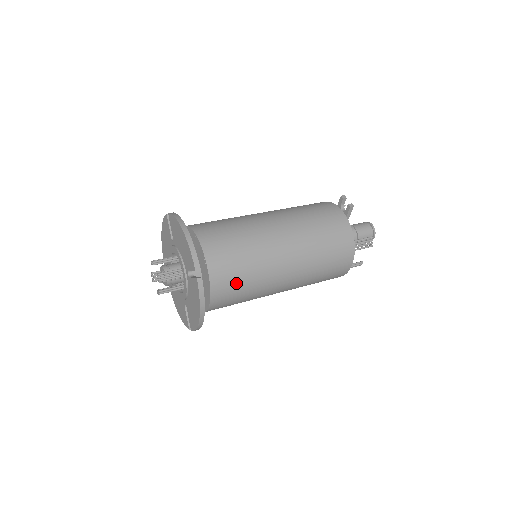
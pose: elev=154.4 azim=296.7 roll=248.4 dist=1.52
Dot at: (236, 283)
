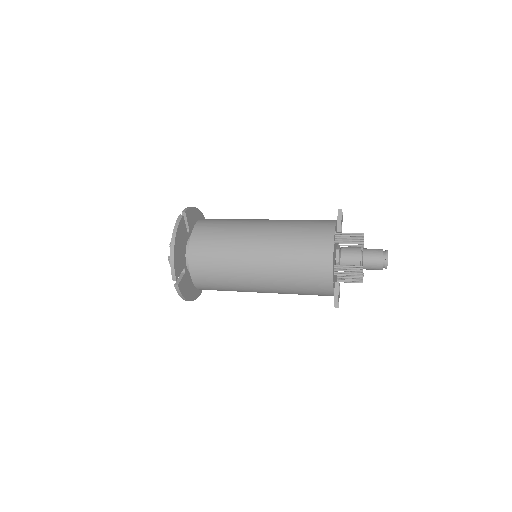
Dot at: (212, 235)
